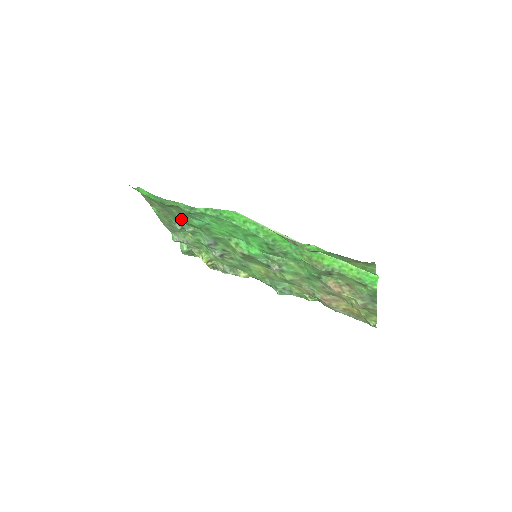
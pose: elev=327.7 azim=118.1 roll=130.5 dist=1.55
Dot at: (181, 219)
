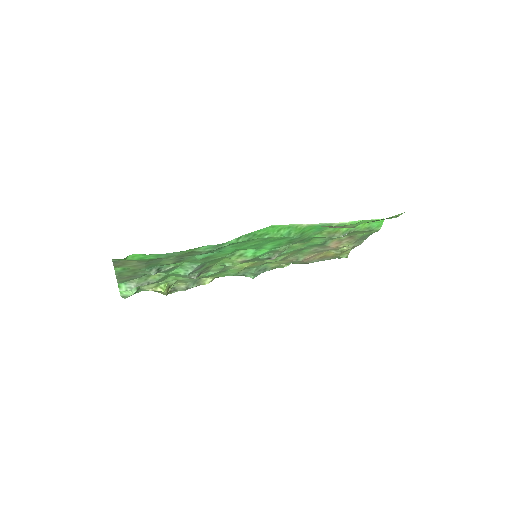
Dot at: occluded
